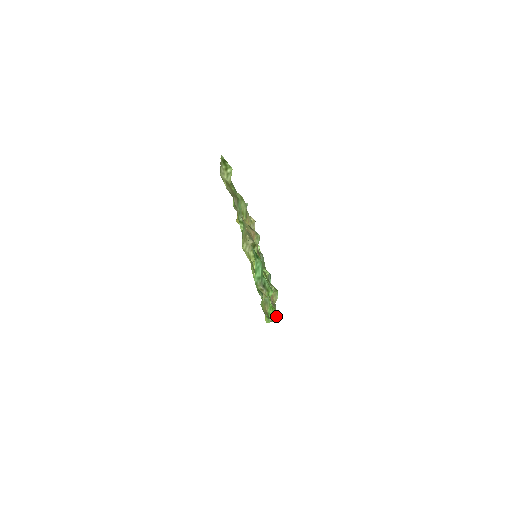
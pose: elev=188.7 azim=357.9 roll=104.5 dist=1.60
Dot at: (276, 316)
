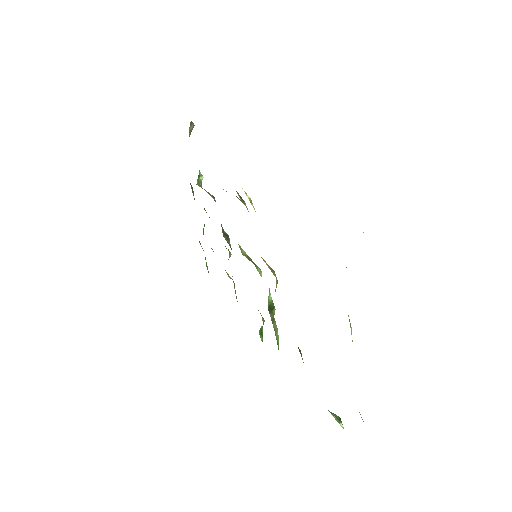
Dot at: (262, 326)
